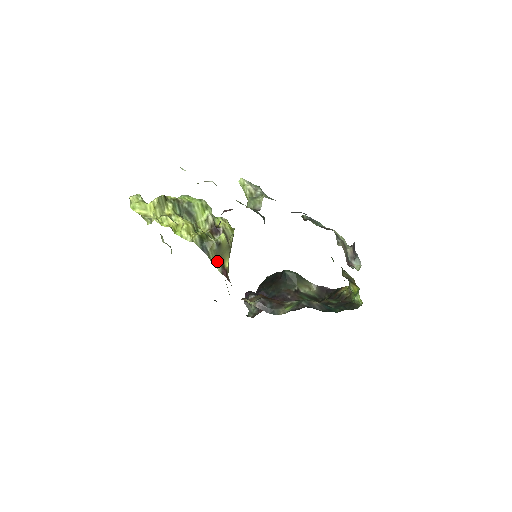
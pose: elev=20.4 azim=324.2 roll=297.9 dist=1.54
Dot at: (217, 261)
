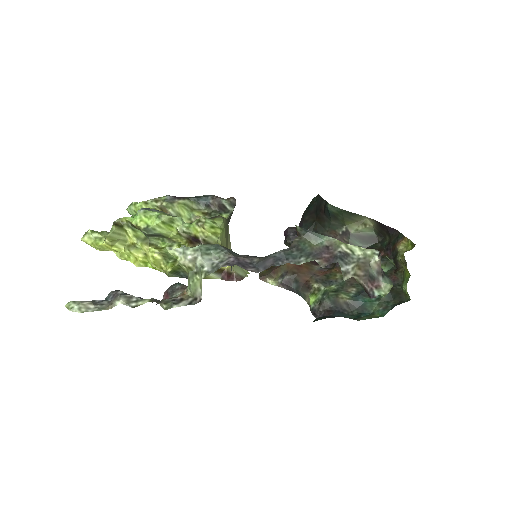
Dot at: (208, 275)
